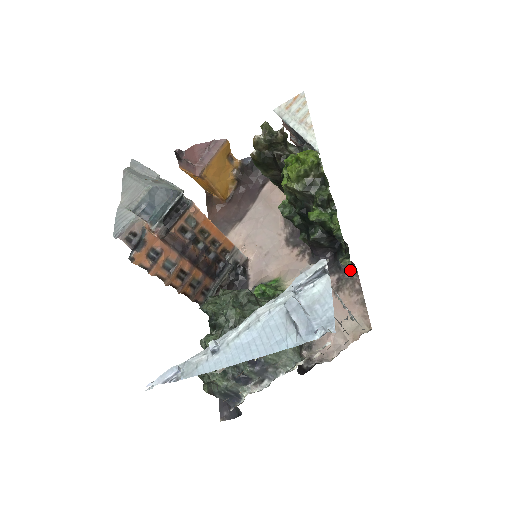
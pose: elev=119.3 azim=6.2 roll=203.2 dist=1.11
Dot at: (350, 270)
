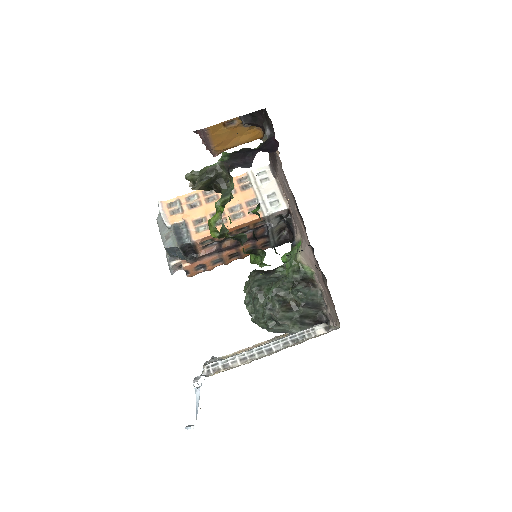
Dot at: occluded
